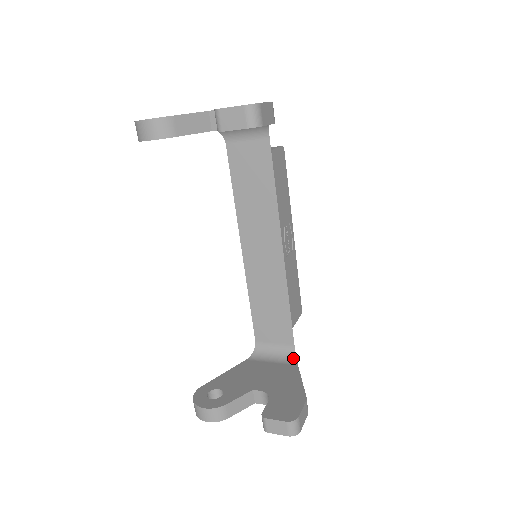
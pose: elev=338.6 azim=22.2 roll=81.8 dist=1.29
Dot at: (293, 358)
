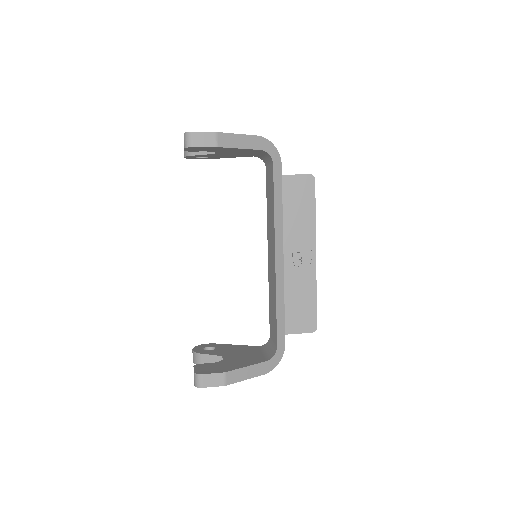
Dot at: (271, 356)
